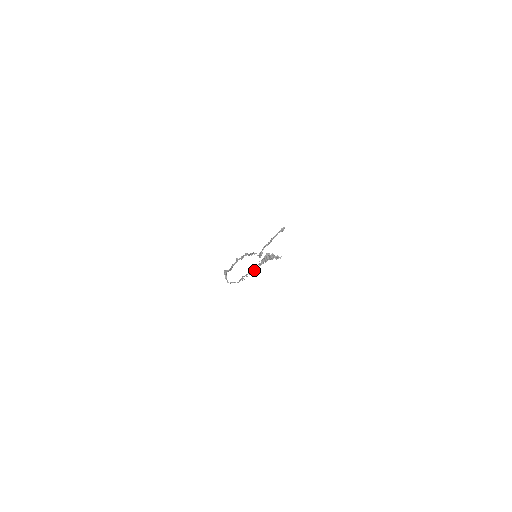
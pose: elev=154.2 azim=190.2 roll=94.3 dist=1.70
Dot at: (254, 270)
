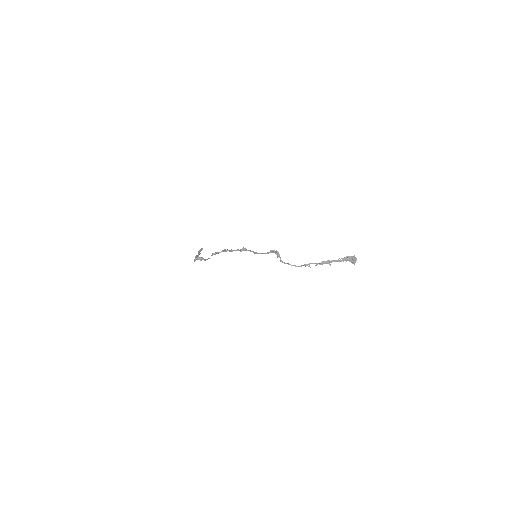
Dot at: (328, 263)
